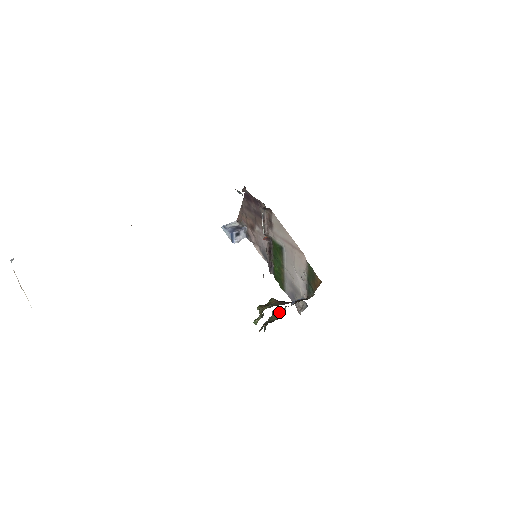
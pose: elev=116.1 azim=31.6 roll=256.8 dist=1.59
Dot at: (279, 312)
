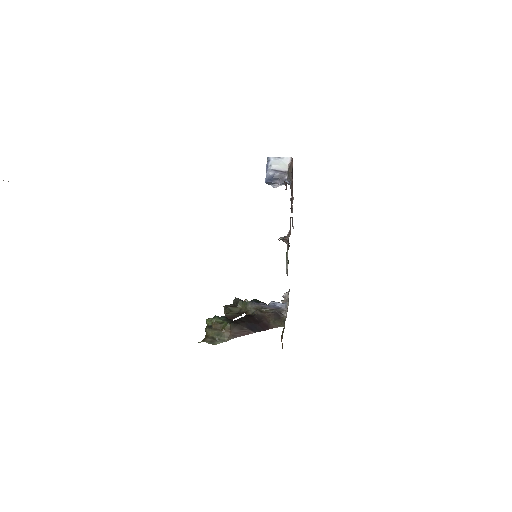
Dot at: (248, 309)
